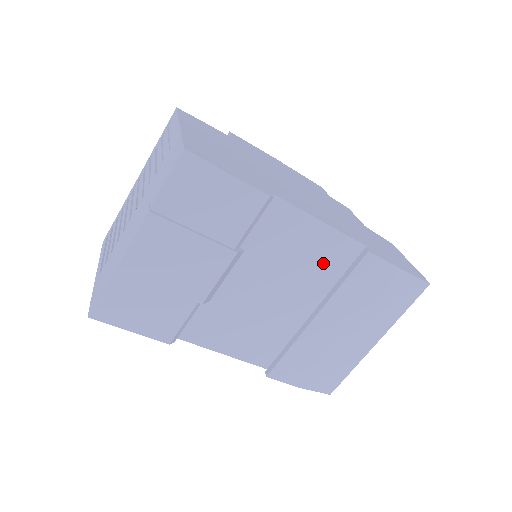
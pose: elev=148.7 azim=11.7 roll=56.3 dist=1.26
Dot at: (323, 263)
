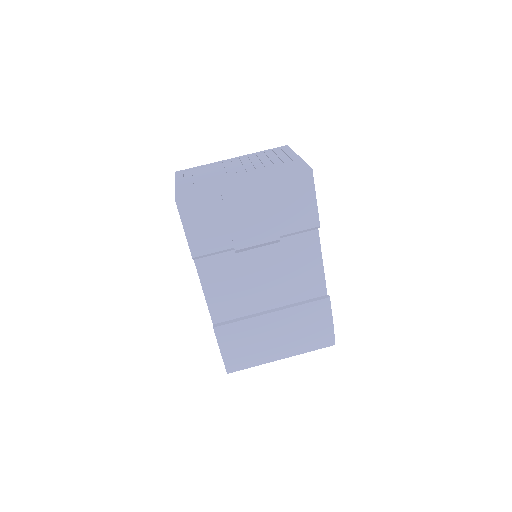
Dot at: (302, 285)
